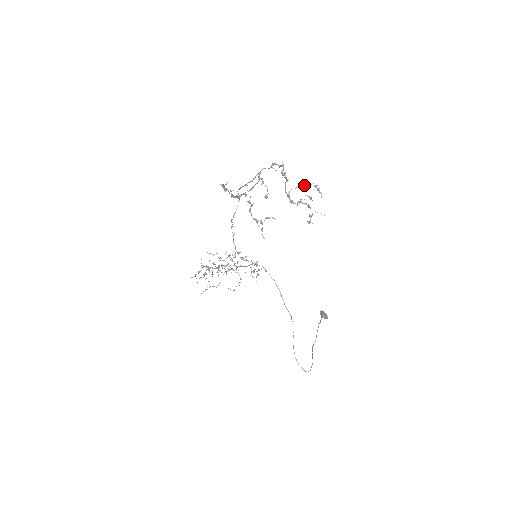
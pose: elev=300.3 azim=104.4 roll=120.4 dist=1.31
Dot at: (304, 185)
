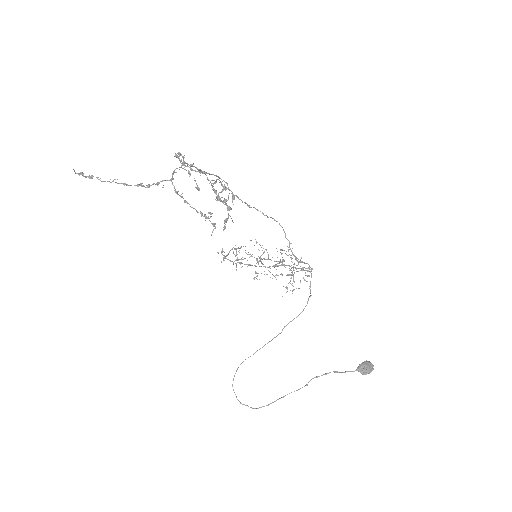
Dot at: (216, 180)
